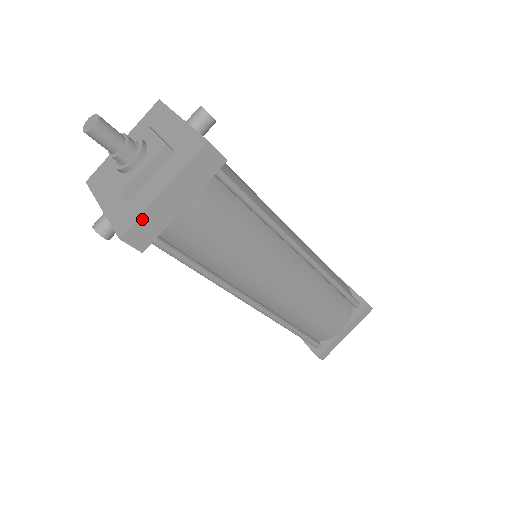
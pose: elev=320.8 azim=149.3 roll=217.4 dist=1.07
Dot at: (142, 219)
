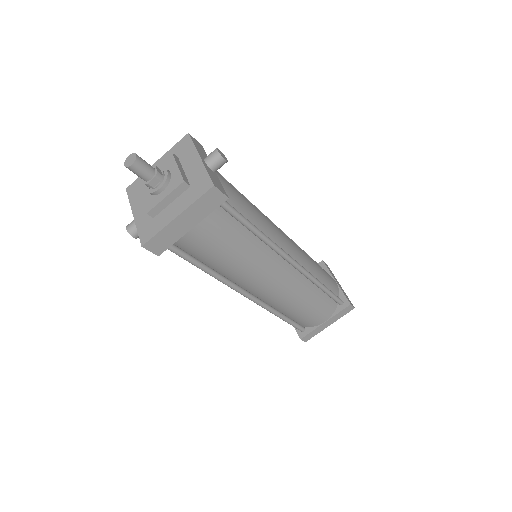
Dot at: (160, 234)
